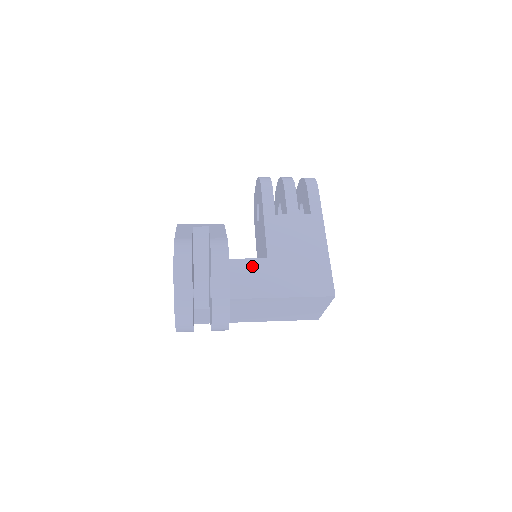
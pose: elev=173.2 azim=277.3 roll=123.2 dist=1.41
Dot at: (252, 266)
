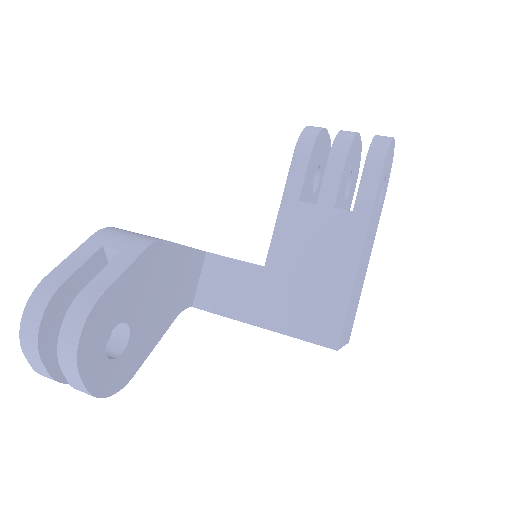
Dot at: (241, 272)
